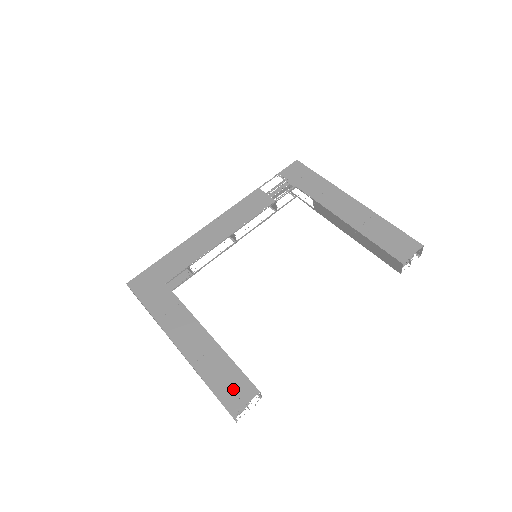
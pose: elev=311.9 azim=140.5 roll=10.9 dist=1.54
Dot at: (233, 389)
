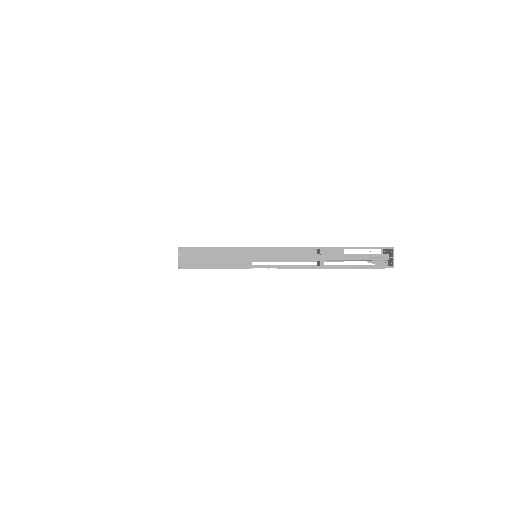
Dot at: occluded
